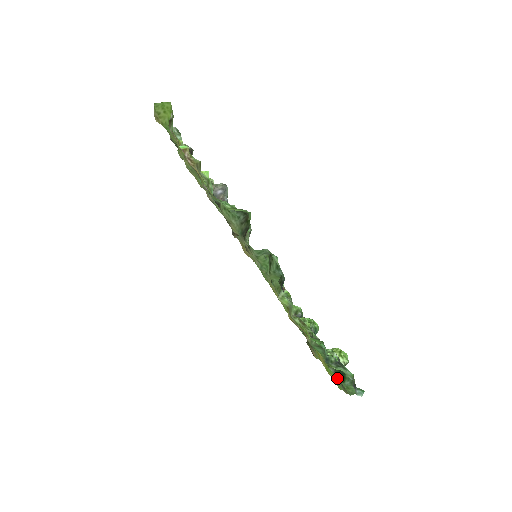
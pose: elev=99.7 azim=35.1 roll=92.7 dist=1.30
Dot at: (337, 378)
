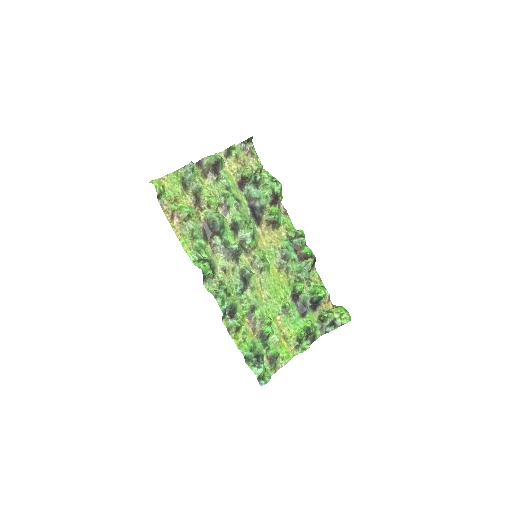
Dot at: (278, 358)
